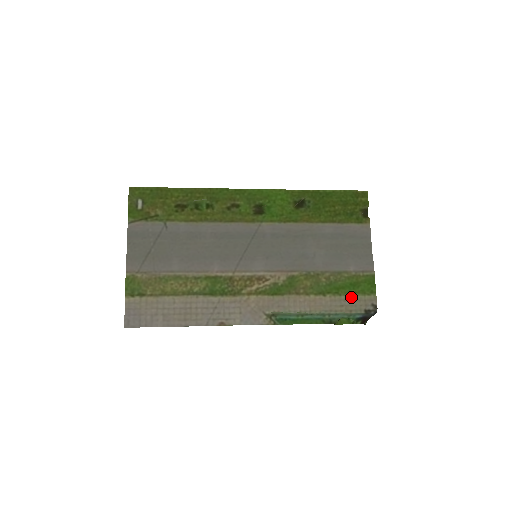
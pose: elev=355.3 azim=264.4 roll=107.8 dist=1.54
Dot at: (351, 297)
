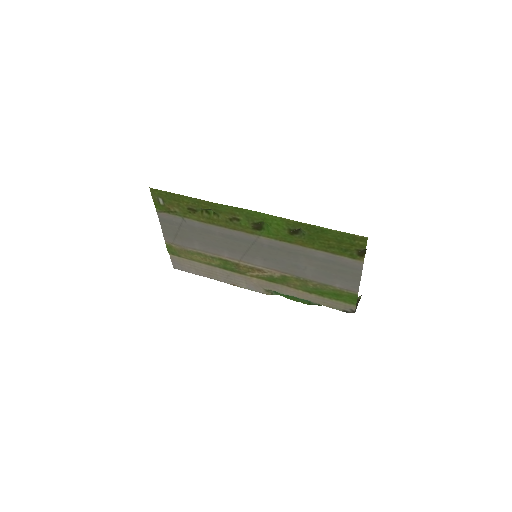
Dot at: (333, 301)
